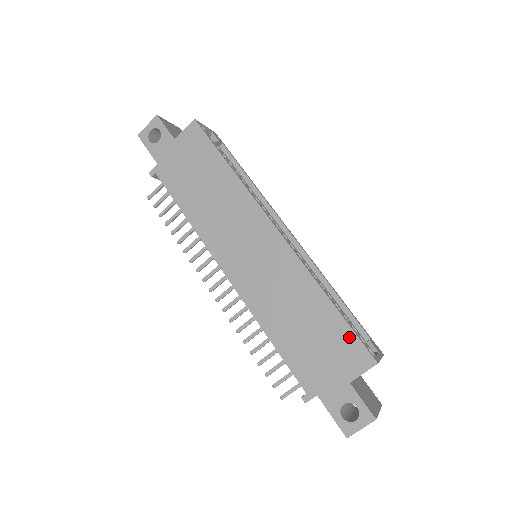
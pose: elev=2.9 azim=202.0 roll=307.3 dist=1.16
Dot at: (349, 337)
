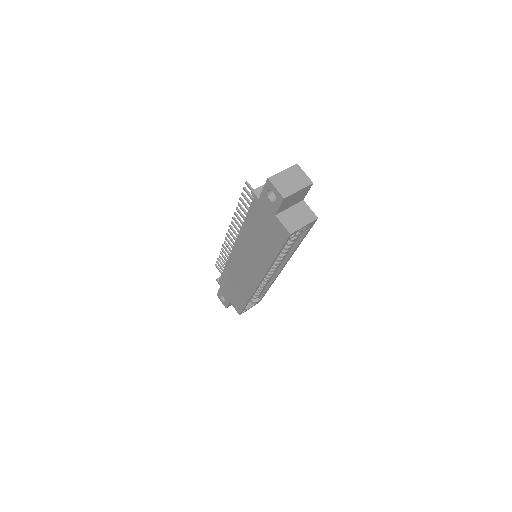
Dot at: (241, 306)
